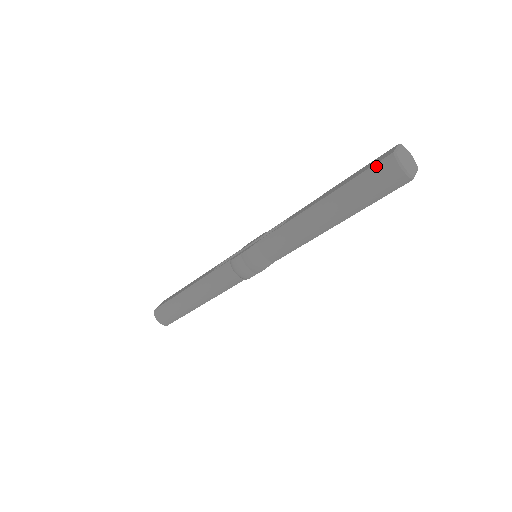
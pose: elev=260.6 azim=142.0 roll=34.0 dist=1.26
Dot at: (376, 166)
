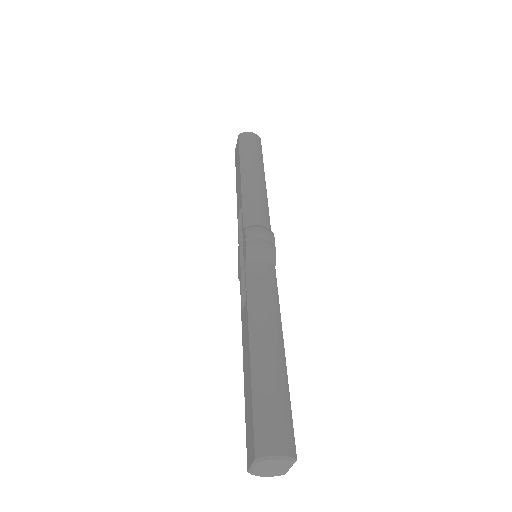
Dot at: occluded
